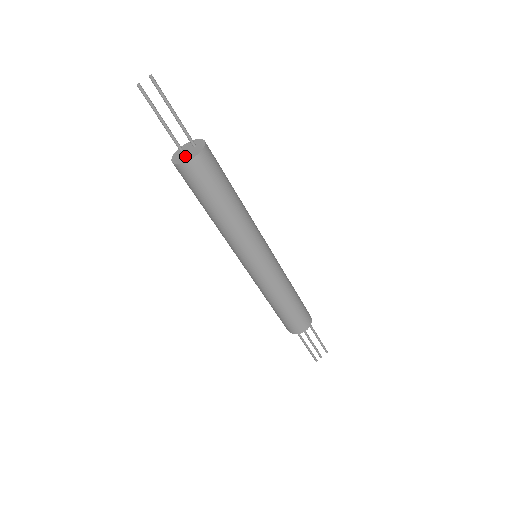
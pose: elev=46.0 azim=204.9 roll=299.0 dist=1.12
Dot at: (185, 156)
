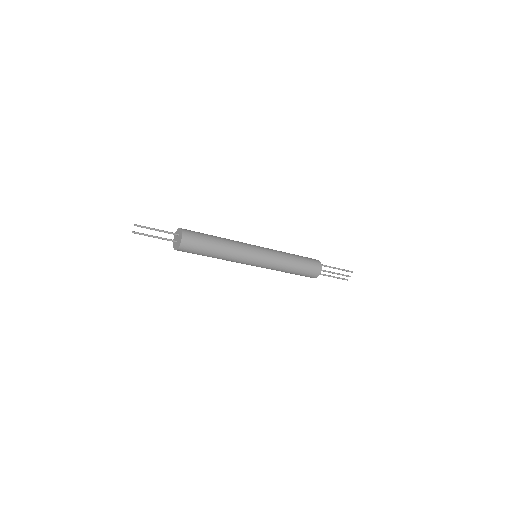
Dot at: (177, 244)
